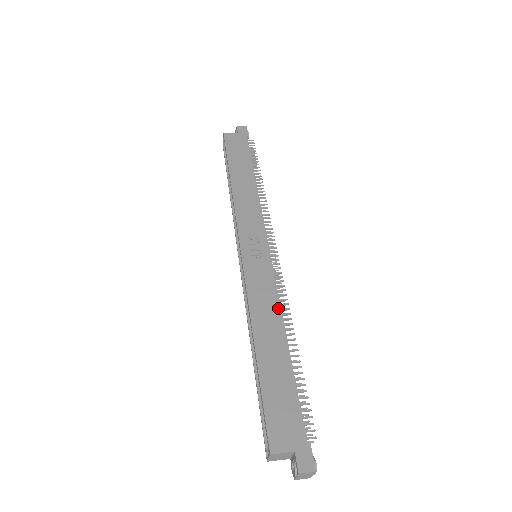
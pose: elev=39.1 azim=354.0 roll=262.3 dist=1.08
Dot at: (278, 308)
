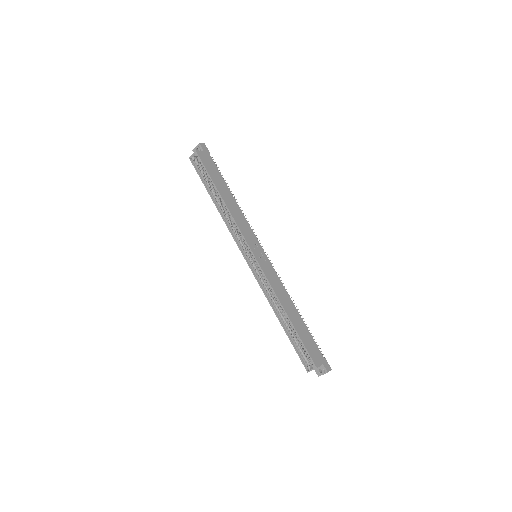
Dot at: (285, 290)
